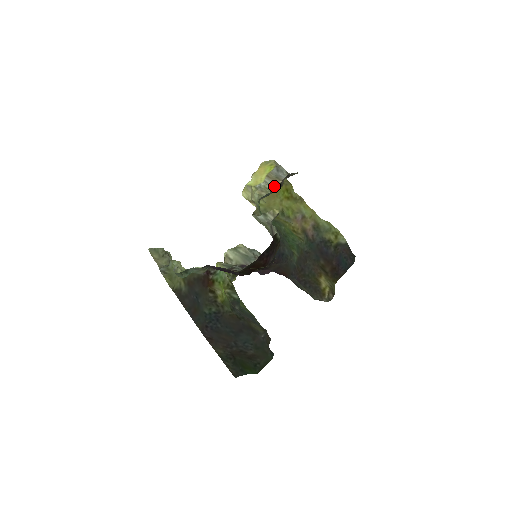
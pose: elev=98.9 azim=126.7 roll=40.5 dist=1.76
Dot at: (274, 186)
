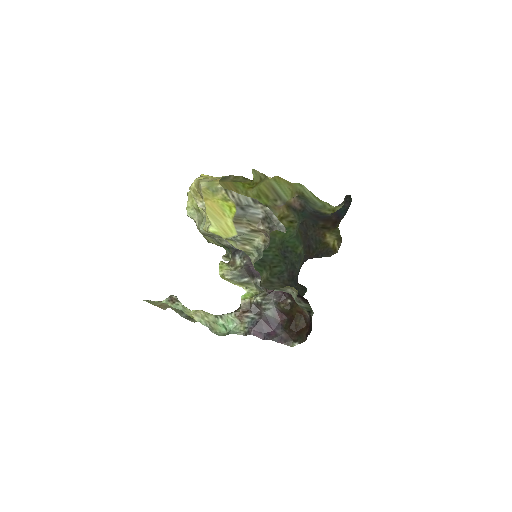
Dot at: (255, 234)
